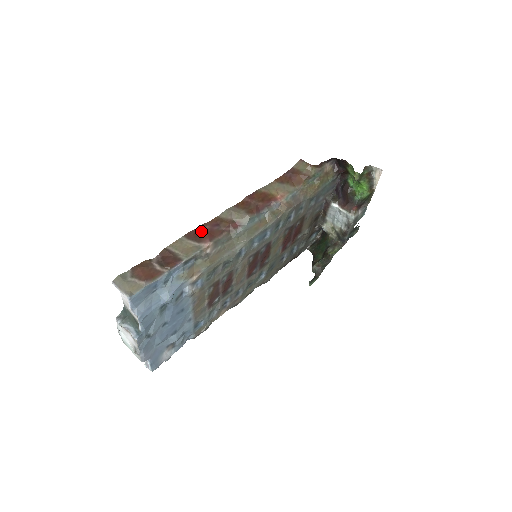
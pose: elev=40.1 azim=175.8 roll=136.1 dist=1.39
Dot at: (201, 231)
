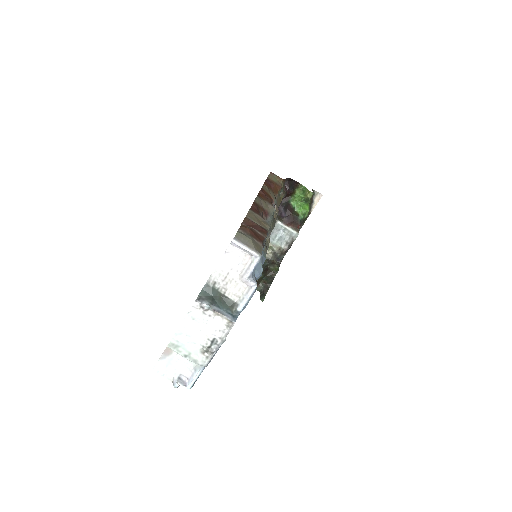
Dot at: (256, 209)
